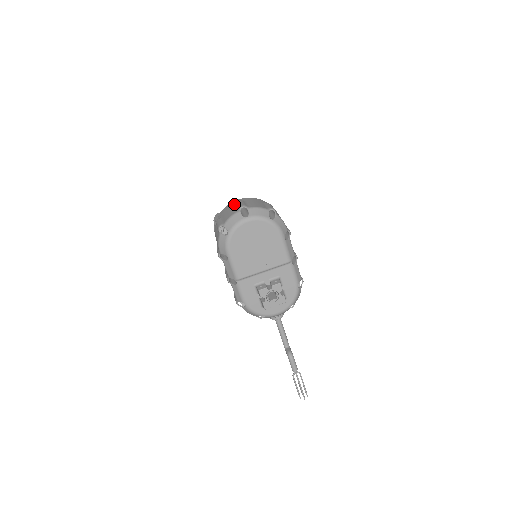
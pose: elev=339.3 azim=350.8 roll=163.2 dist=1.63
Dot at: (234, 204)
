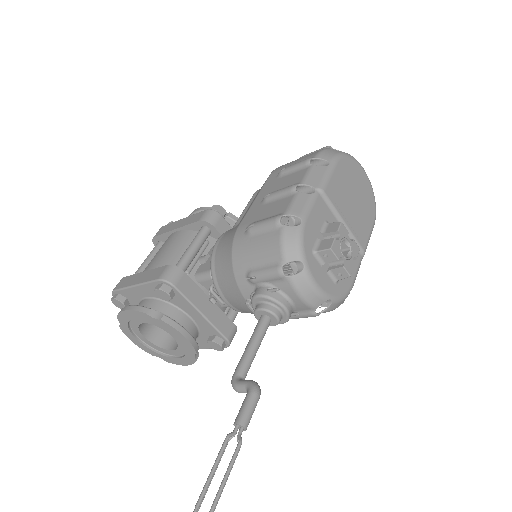
Dot at: occluded
